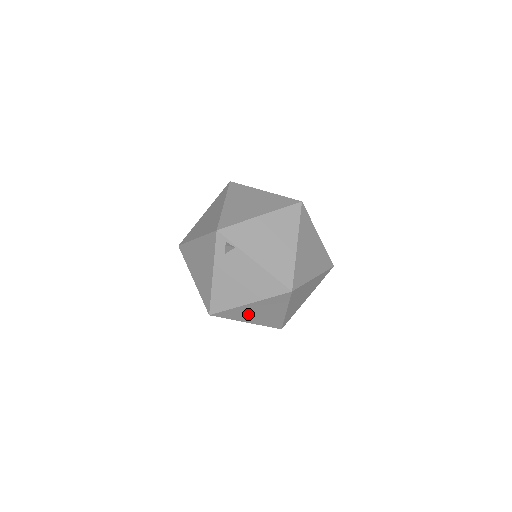
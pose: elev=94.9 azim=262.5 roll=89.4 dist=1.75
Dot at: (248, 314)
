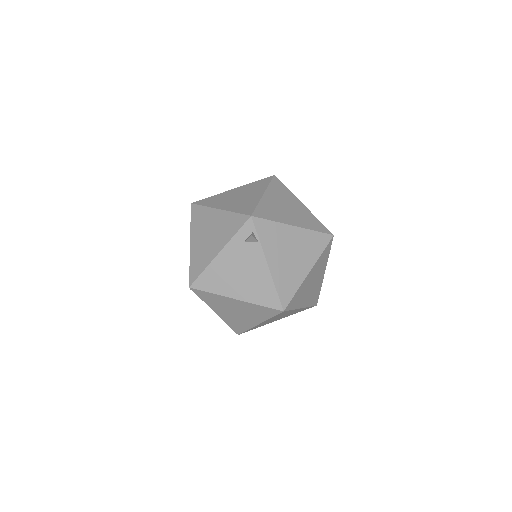
Dot at: (224, 306)
